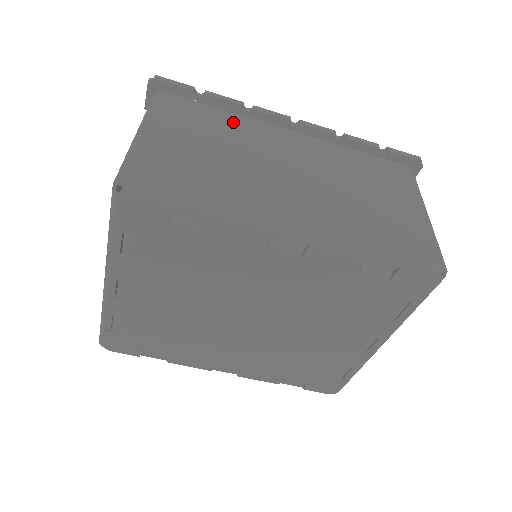
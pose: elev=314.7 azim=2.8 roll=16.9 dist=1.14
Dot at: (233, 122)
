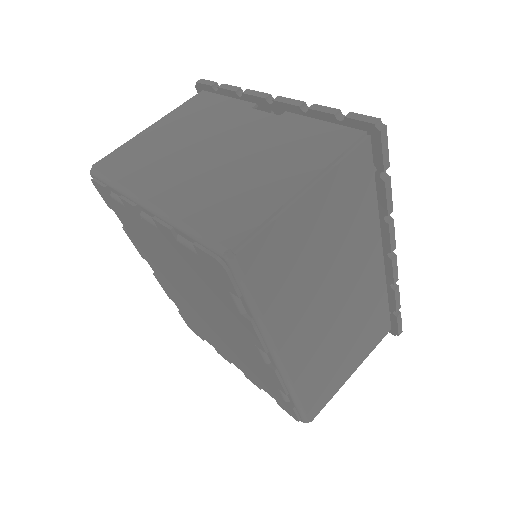
Dot at: (366, 220)
